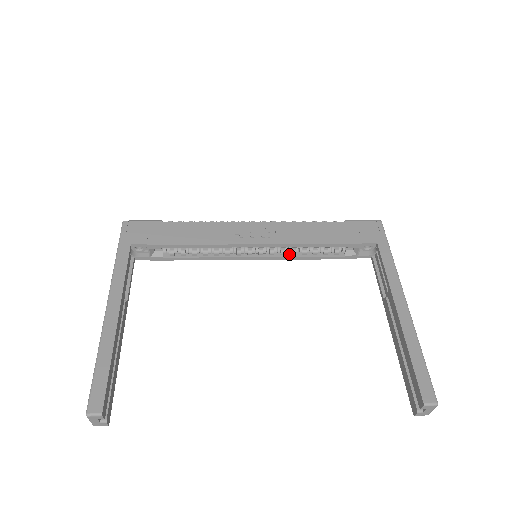
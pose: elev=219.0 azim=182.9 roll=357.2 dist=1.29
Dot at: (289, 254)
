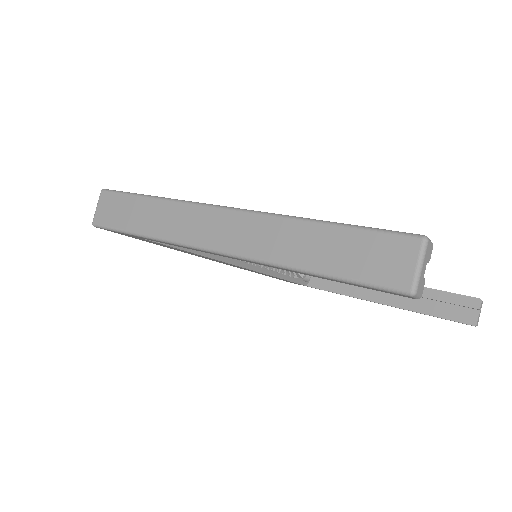
Dot at: (266, 269)
